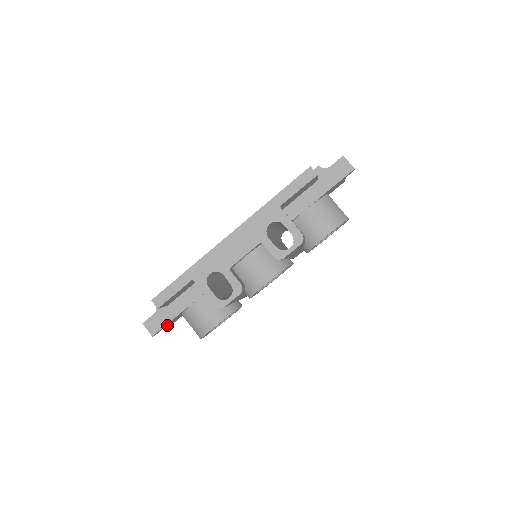
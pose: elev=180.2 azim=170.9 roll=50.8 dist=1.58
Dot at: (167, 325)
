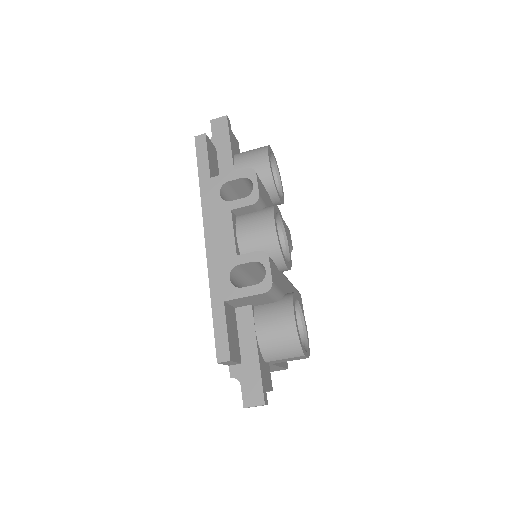
Dot at: (265, 384)
